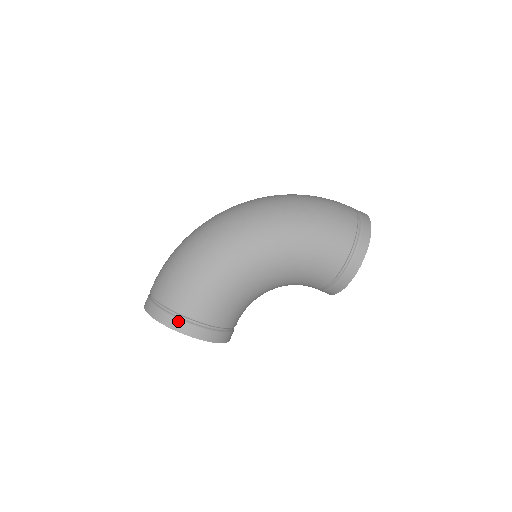
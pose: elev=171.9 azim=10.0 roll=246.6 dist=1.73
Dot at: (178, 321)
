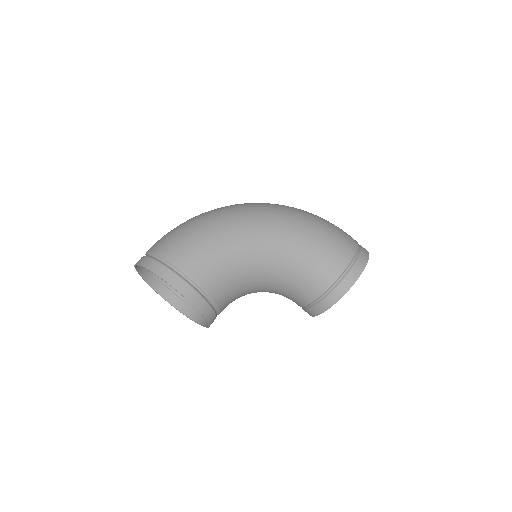
Dot at: (171, 272)
